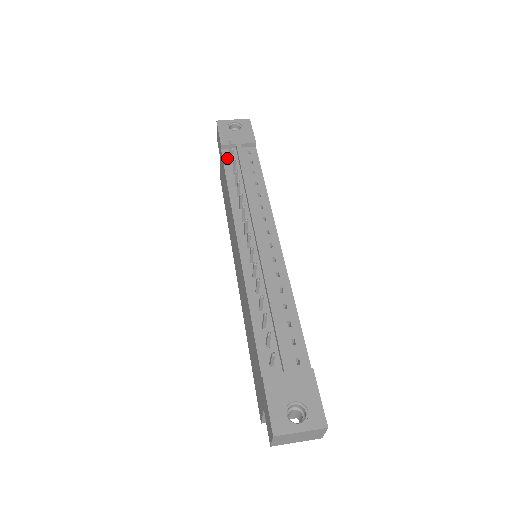
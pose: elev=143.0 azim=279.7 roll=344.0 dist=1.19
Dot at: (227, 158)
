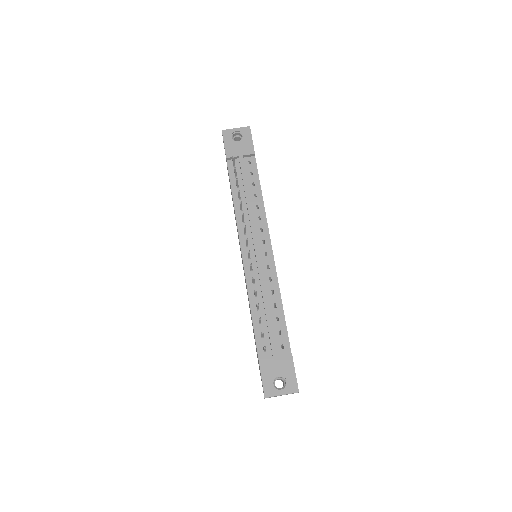
Dot at: (232, 170)
